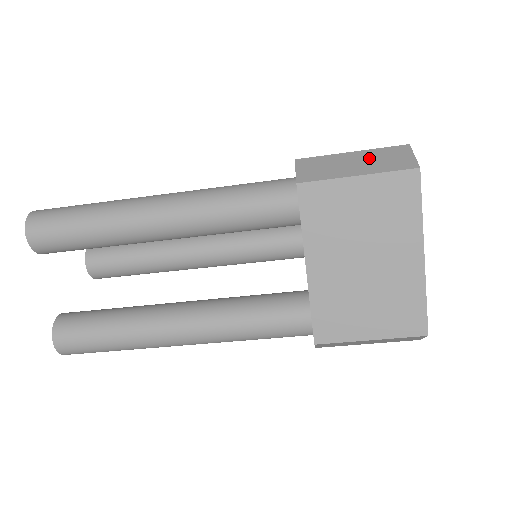
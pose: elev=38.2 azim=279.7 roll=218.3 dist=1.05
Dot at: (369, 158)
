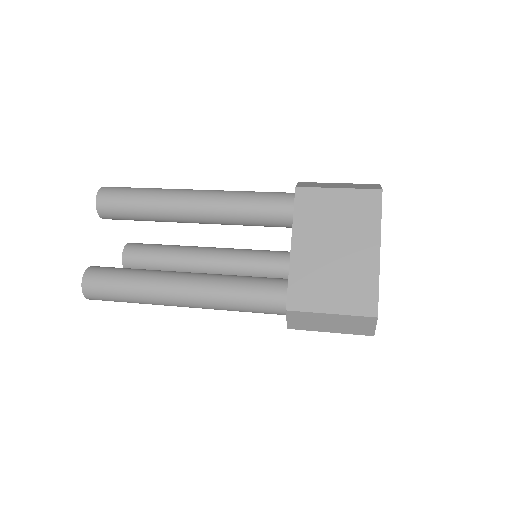
Dot at: (343, 322)
